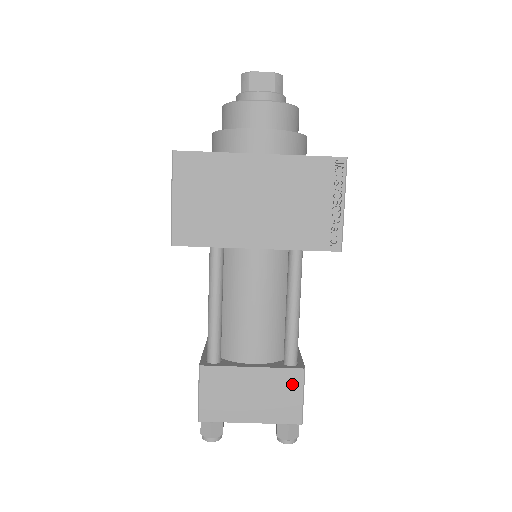
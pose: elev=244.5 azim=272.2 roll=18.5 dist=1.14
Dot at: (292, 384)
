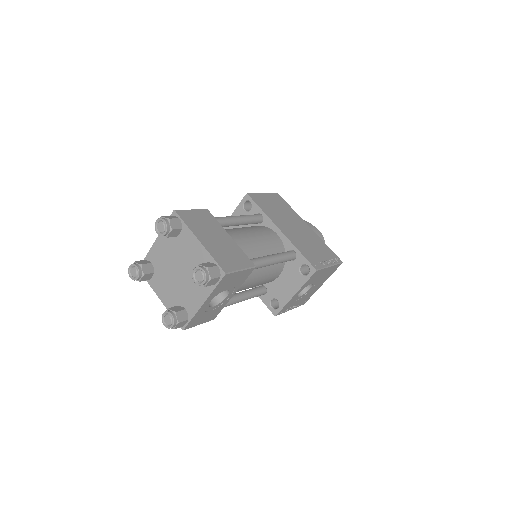
Dot at: (242, 261)
